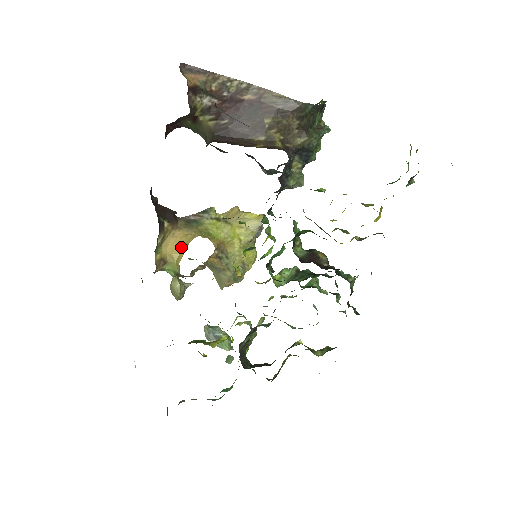
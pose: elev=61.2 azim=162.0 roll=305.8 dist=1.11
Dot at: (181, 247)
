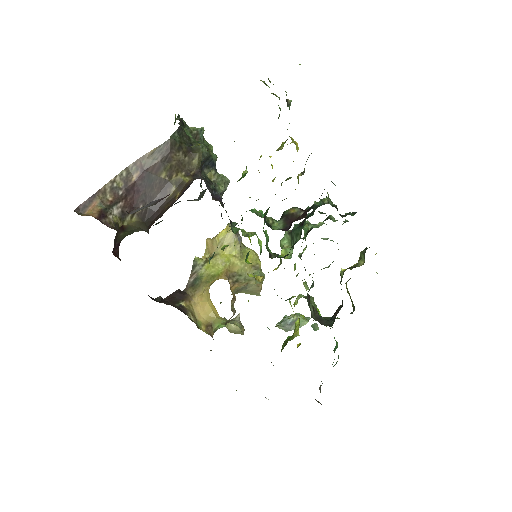
Dot at: (208, 306)
